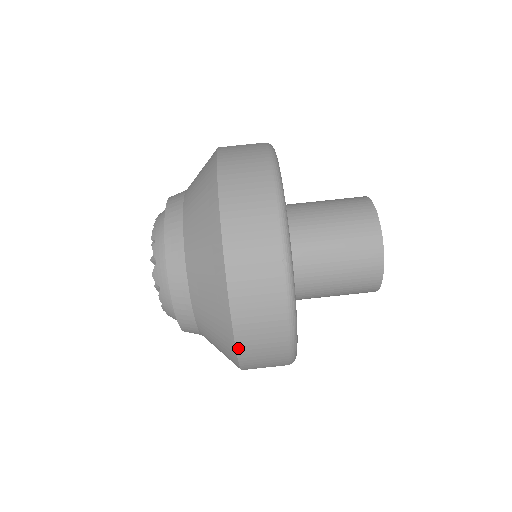
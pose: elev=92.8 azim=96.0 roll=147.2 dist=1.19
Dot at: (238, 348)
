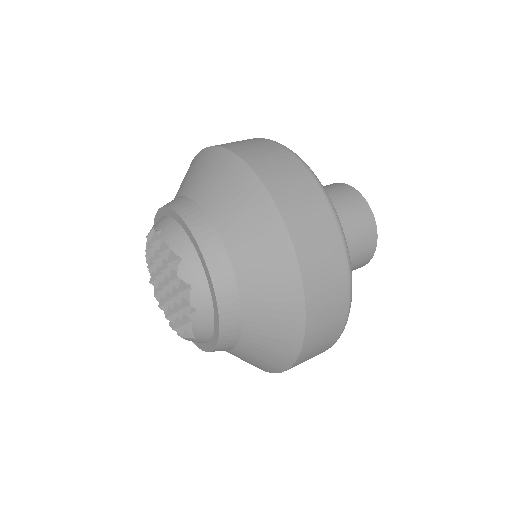
Dot at: (222, 147)
